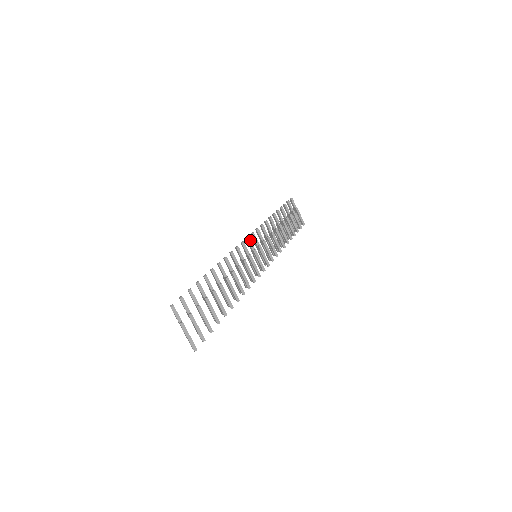
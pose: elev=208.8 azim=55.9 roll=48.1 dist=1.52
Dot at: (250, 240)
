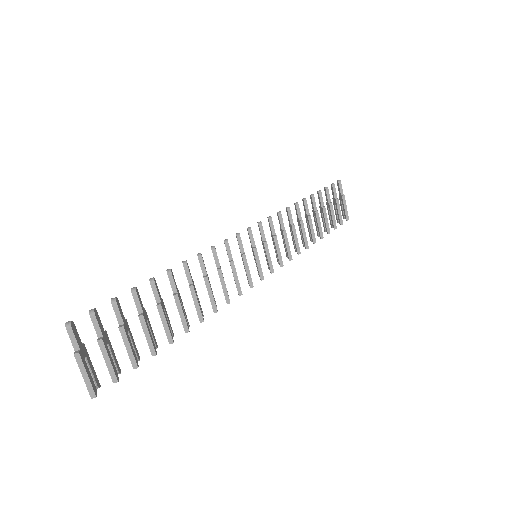
Dot at: occluded
